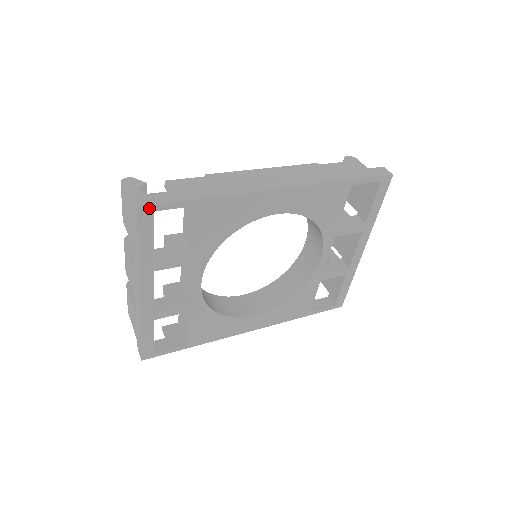
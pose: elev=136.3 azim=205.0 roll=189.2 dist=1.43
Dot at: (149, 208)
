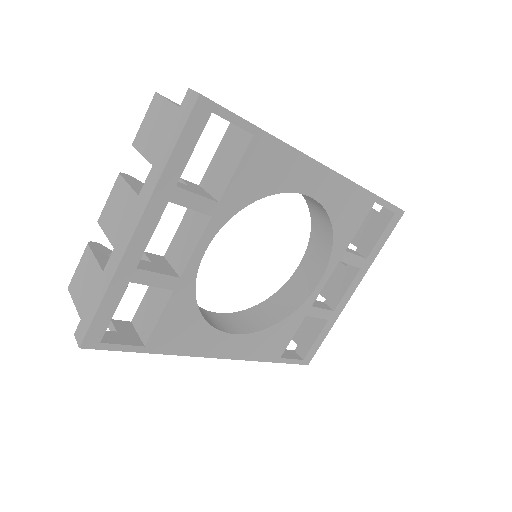
Dot at: (210, 104)
